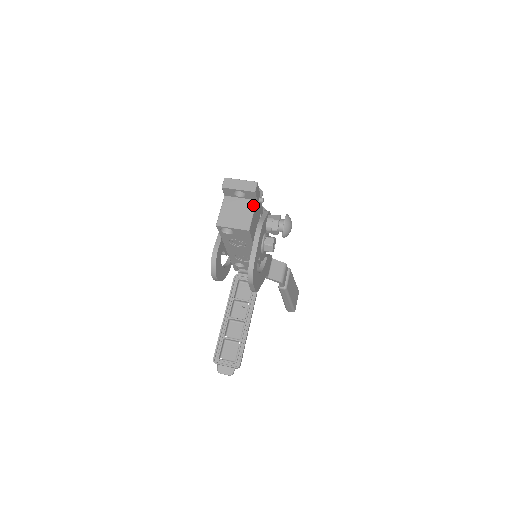
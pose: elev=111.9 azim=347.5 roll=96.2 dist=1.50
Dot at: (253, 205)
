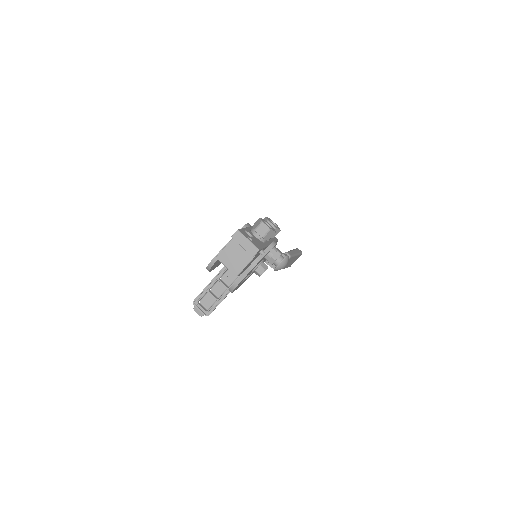
Dot at: (250, 258)
